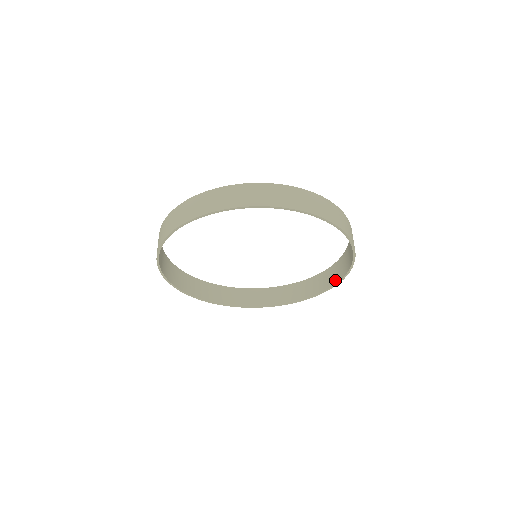
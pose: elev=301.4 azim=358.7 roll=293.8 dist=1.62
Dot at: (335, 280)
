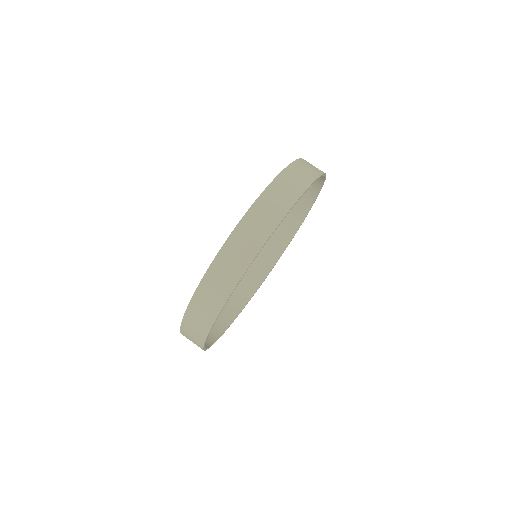
Dot at: (319, 182)
